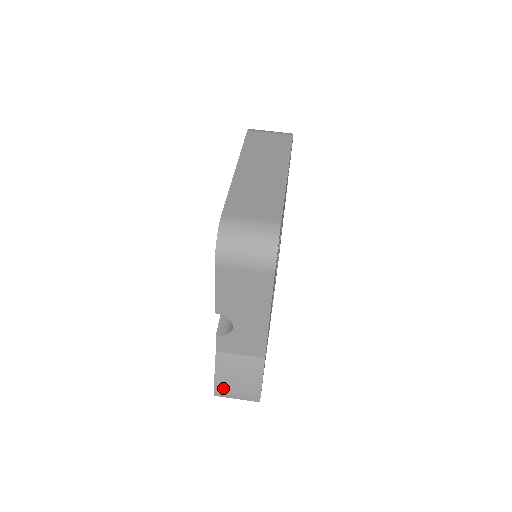
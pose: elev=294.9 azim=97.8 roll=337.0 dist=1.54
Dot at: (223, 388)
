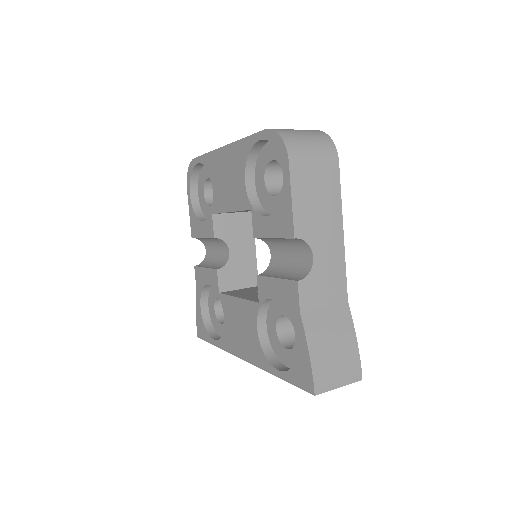
Dot at: (322, 372)
